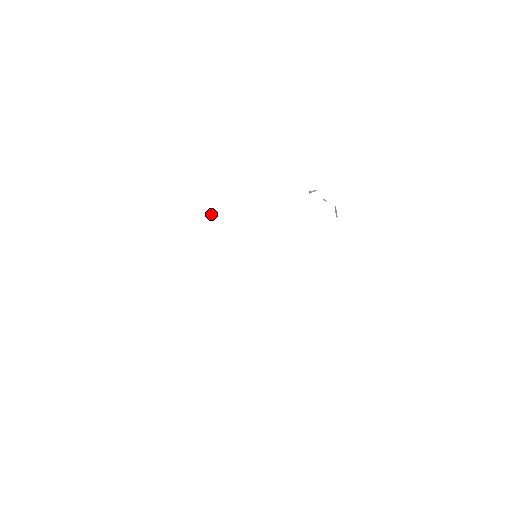
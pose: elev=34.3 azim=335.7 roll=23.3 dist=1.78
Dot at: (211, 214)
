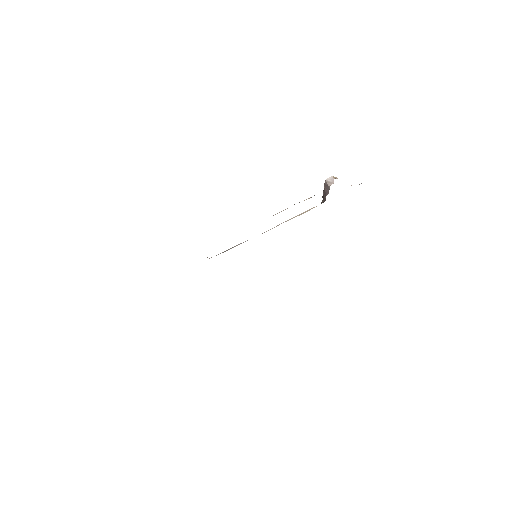
Dot at: occluded
